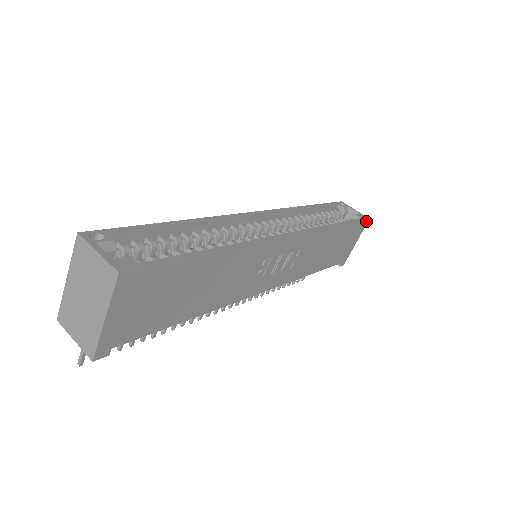
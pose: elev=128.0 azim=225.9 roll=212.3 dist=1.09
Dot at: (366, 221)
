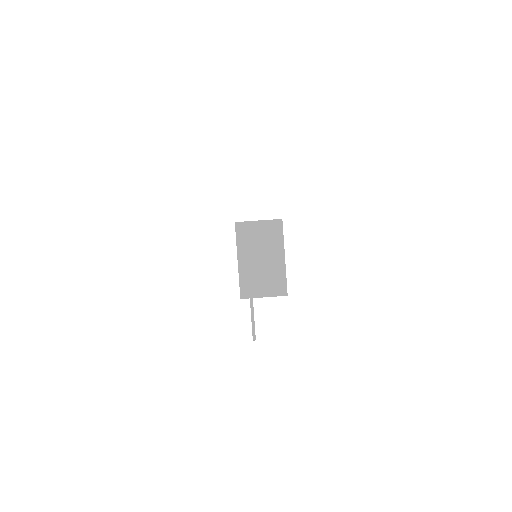
Dot at: occluded
